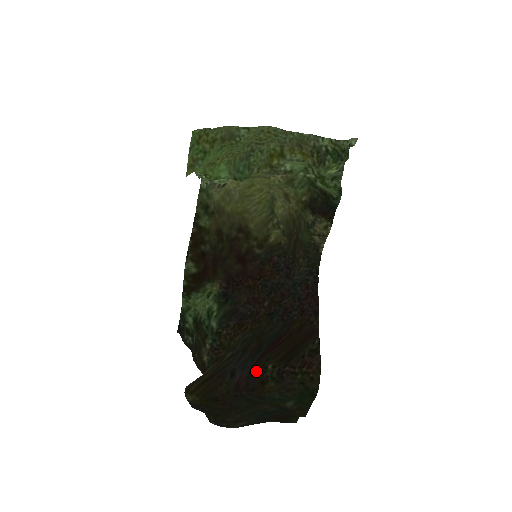
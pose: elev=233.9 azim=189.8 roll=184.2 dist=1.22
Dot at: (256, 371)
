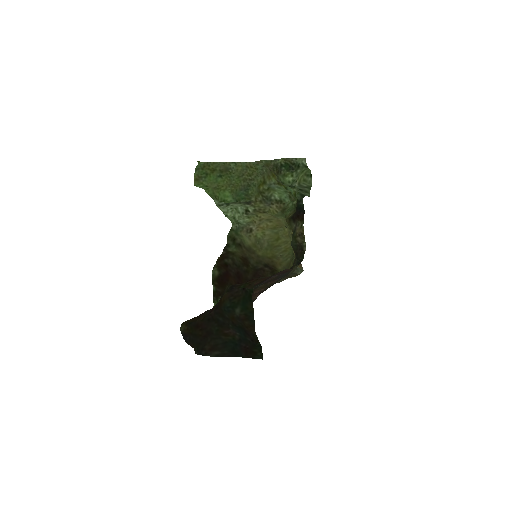
Dot at: occluded
